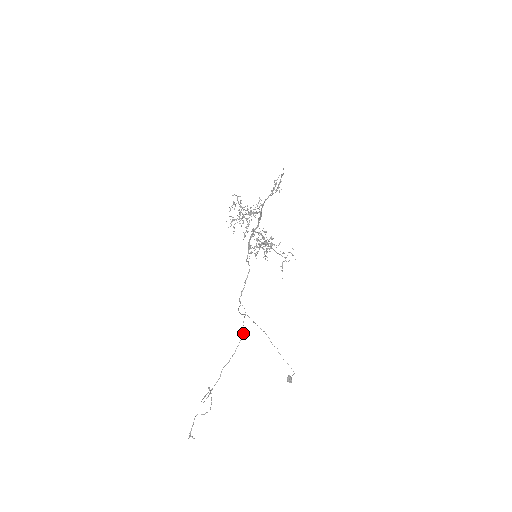
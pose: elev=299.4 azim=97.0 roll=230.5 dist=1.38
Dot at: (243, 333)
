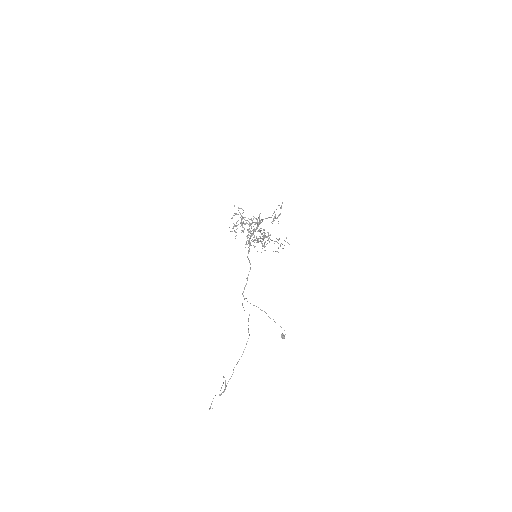
Dot at: occluded
